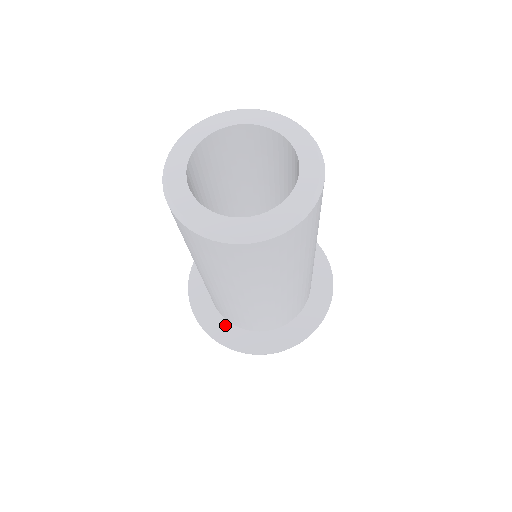
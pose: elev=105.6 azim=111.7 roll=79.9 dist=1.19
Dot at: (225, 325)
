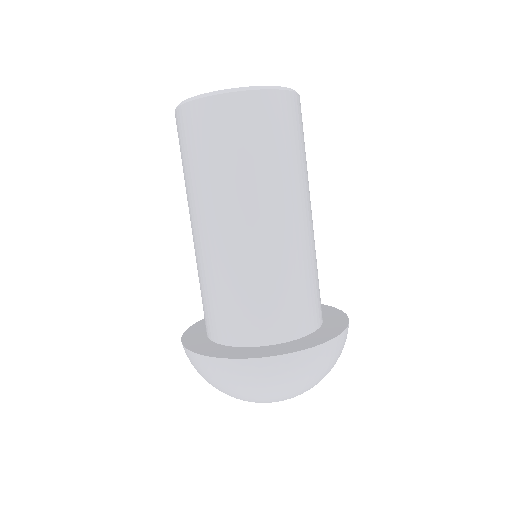
Dot at: (232, 349)
